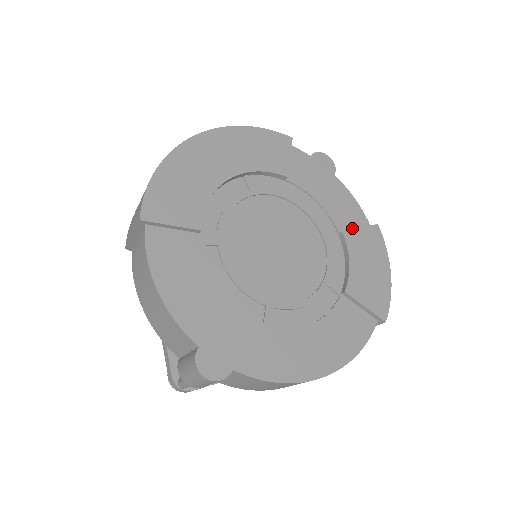
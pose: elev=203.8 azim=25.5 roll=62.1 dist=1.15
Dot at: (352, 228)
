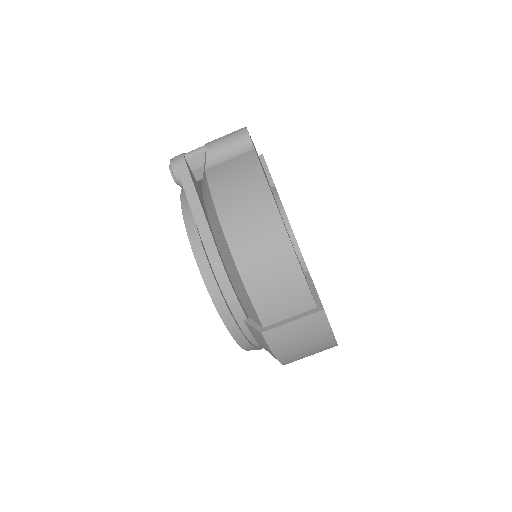
Dot at: occluded
